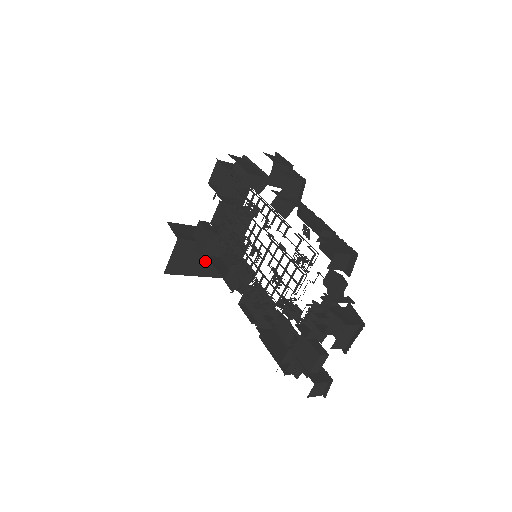
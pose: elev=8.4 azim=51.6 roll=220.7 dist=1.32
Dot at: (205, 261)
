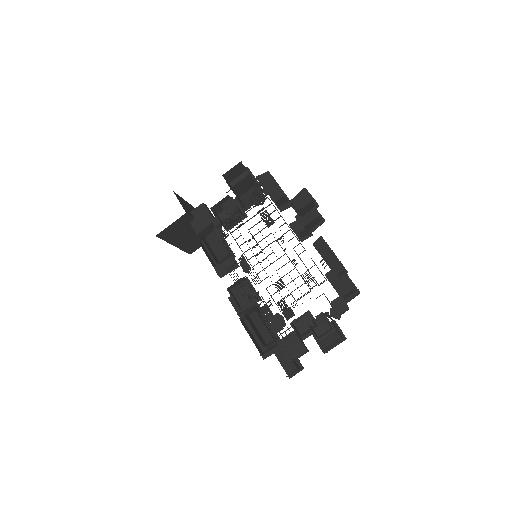
Dot at: (186, 235)
